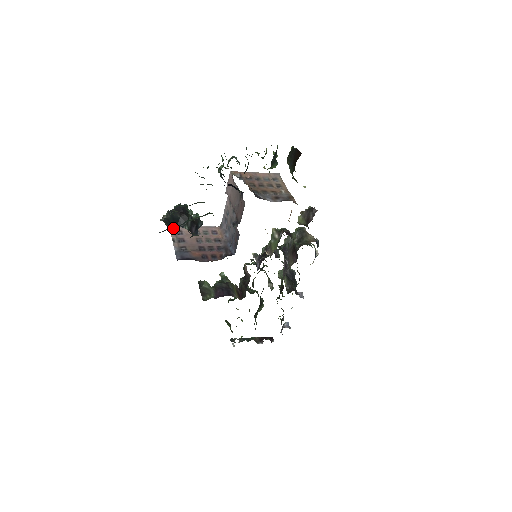
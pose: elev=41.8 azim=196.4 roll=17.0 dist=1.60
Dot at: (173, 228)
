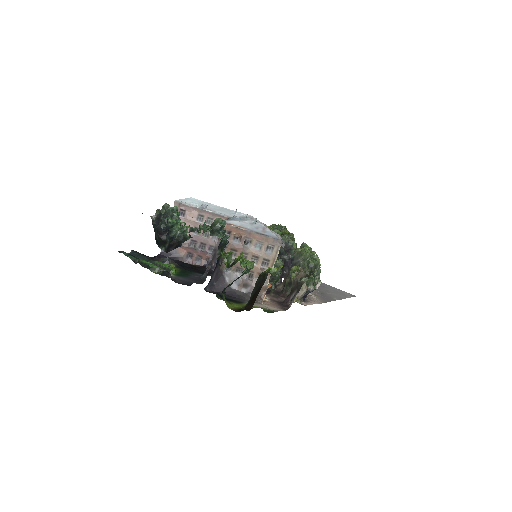
Dot at: occluded
